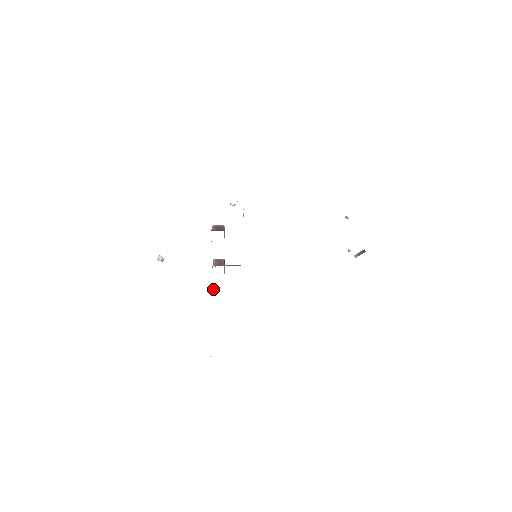
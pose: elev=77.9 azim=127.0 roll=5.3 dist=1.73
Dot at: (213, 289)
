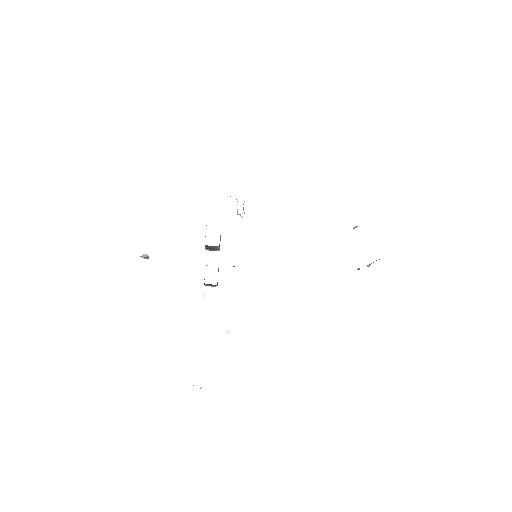
Dot at: (203, 295)
